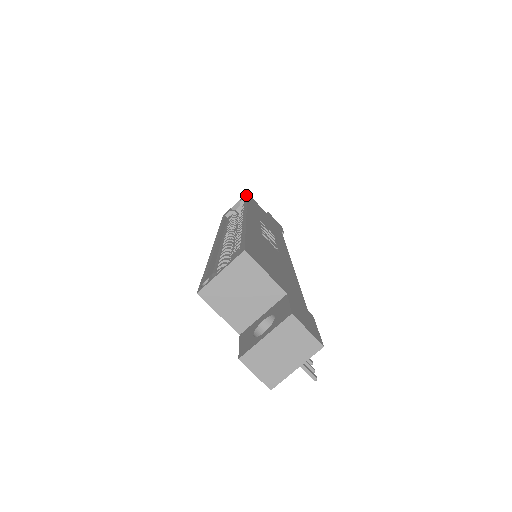
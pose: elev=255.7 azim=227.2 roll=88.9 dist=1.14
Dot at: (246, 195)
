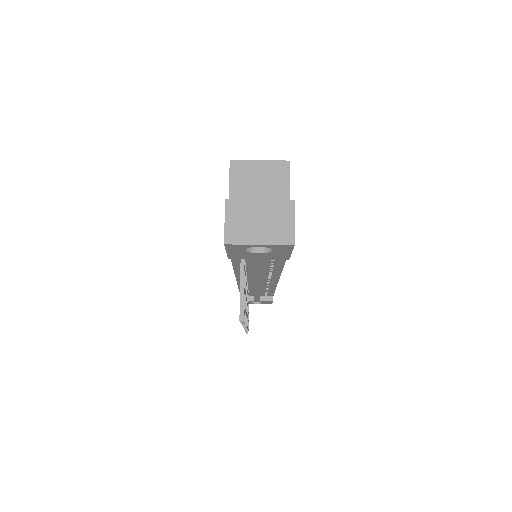
Dot at: occluded
